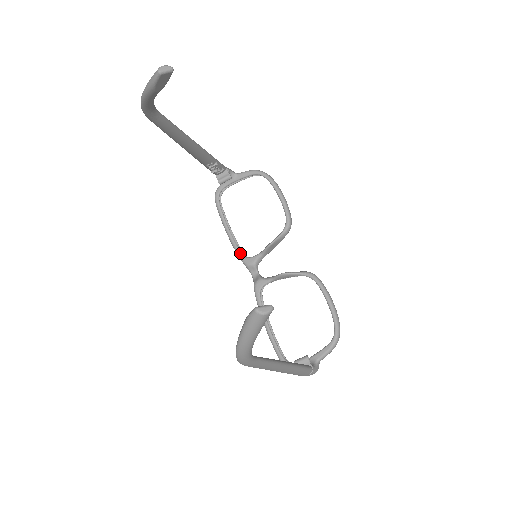
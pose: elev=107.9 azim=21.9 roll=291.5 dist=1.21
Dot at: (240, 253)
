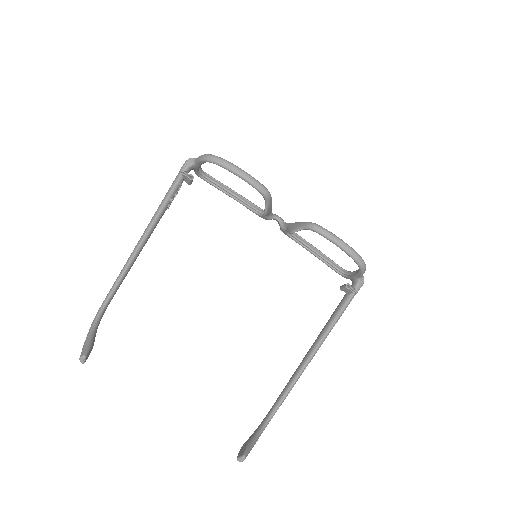
Dot at: (253, 212)
